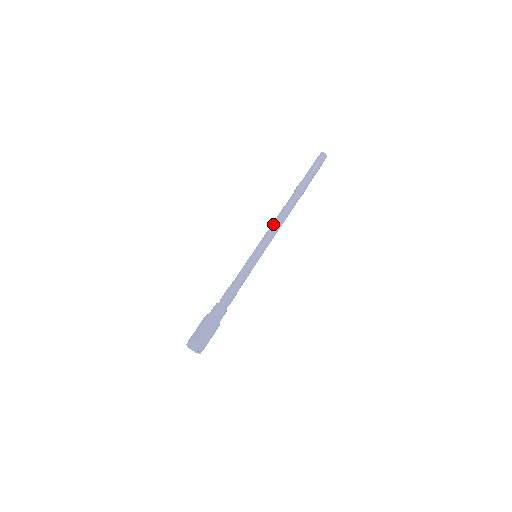
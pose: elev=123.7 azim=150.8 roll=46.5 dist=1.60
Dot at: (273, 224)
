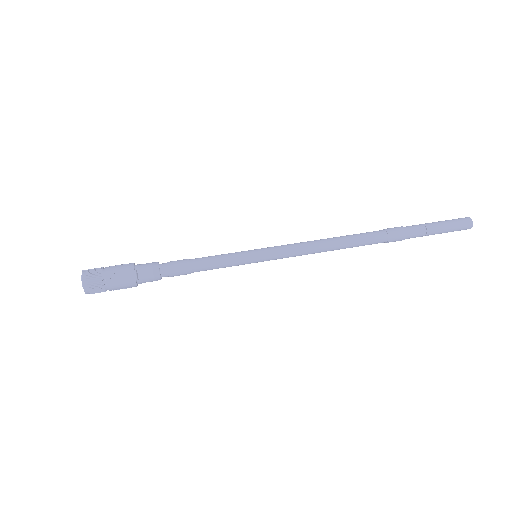
Dot at: occluded
